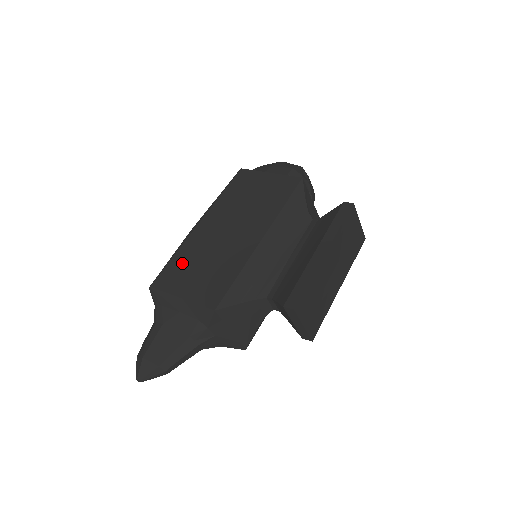
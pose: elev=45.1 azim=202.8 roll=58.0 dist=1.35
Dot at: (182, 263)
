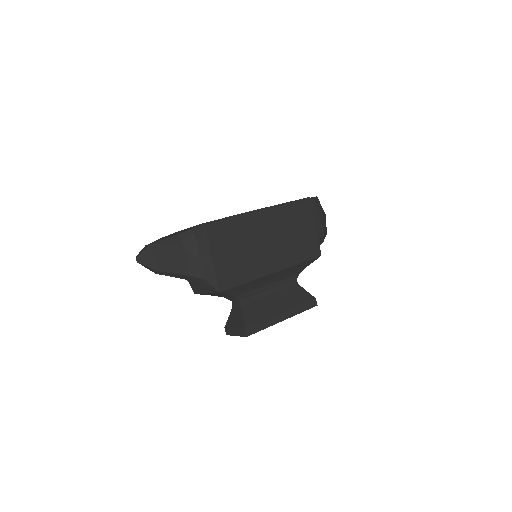
Dot at: (233, 233)
